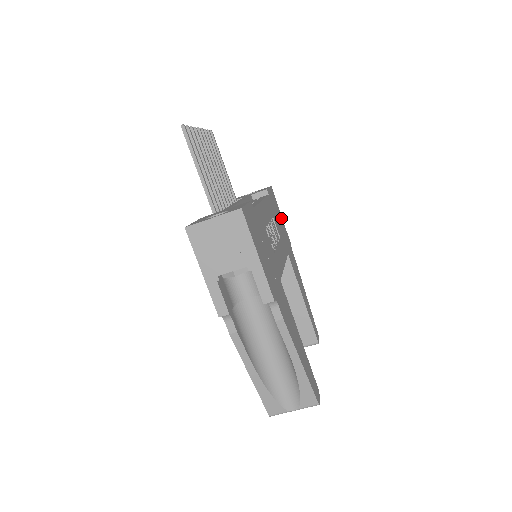
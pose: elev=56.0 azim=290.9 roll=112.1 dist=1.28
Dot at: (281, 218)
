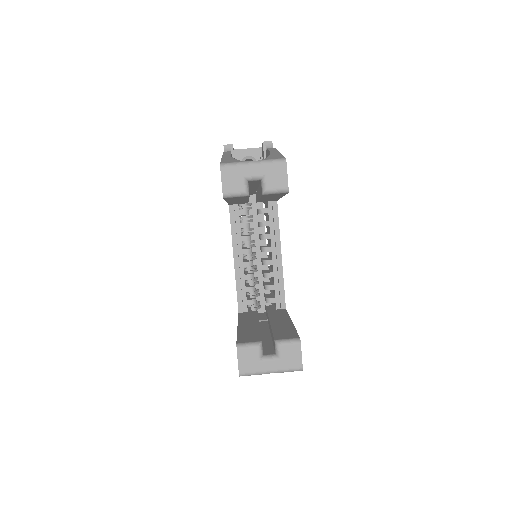
Dot at: occluded
